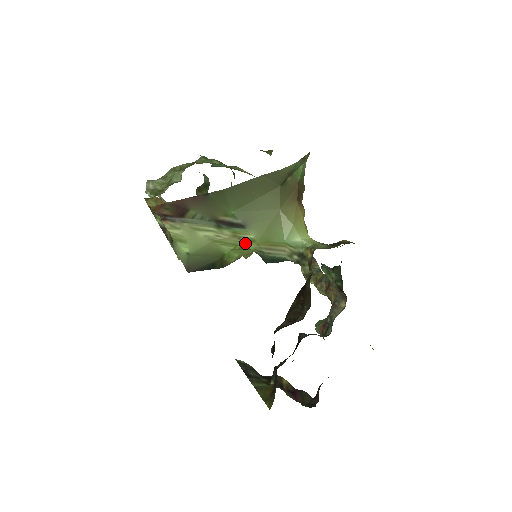
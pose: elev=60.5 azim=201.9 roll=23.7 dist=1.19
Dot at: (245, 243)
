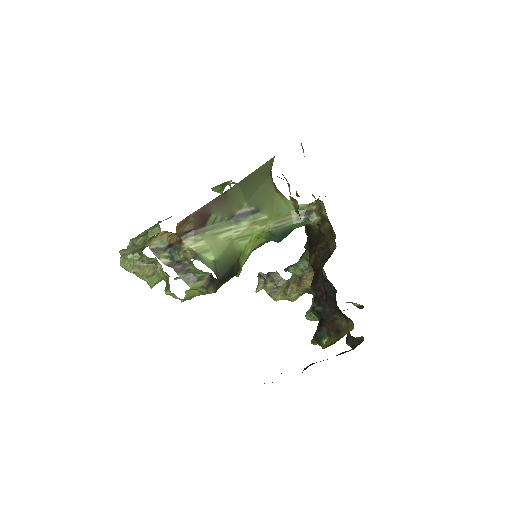
Dot at: (262, 225)
